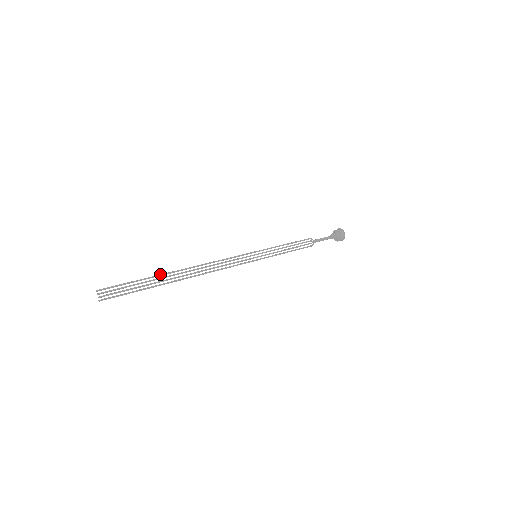
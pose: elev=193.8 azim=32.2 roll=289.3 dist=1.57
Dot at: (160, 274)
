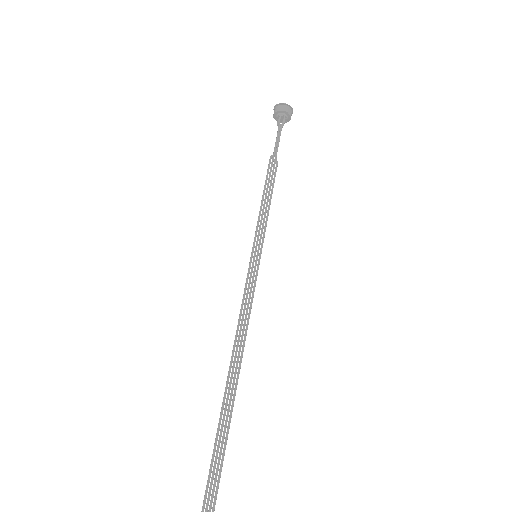
Dot at: (219, 421)
